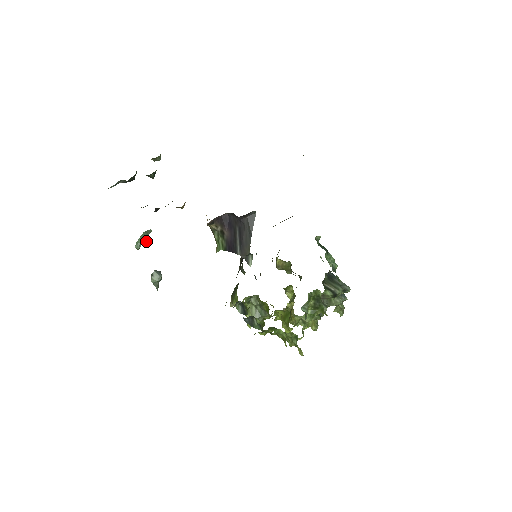
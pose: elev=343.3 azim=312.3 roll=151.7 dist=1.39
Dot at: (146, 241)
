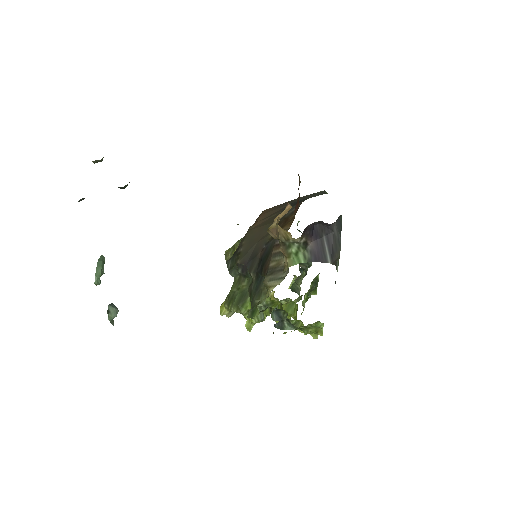
Dot at: (103, 271)
